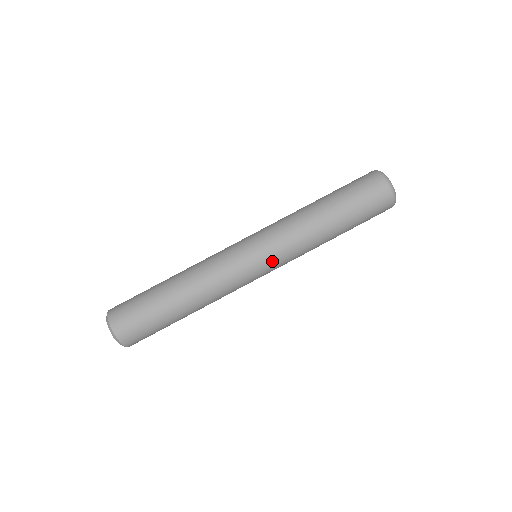
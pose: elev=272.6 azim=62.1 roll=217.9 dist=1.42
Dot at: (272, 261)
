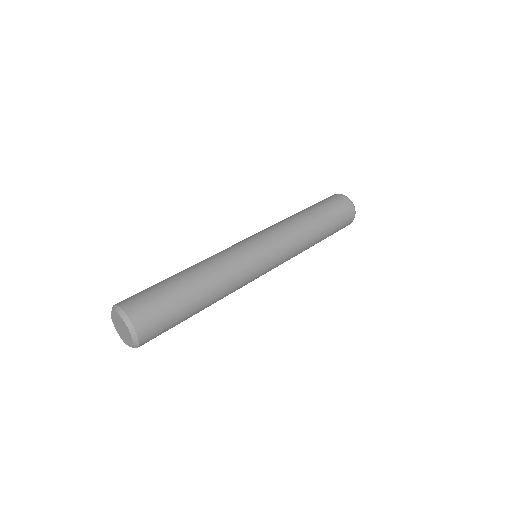
Dot at: (259, 234)
